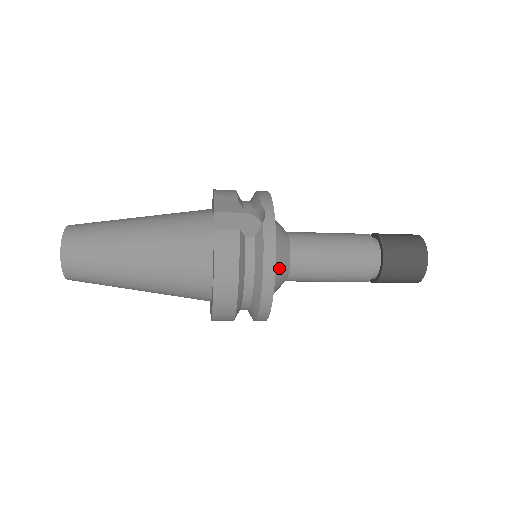
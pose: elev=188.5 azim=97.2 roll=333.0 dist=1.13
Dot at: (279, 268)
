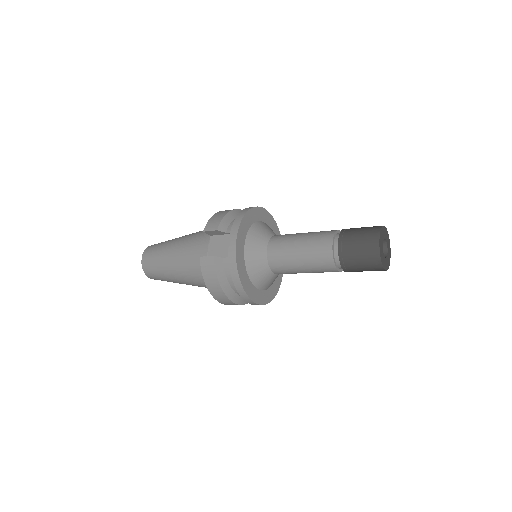
Dot at: (257, 273)
